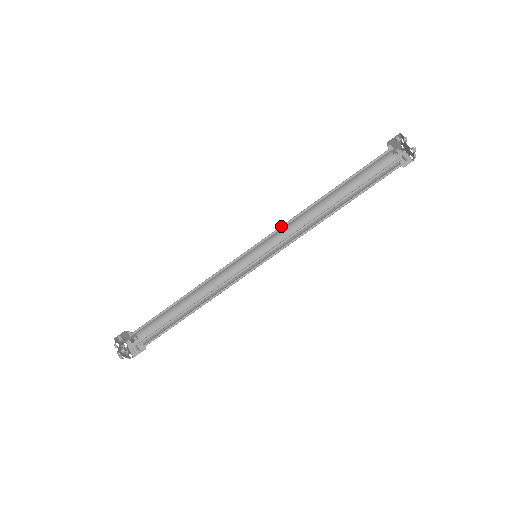
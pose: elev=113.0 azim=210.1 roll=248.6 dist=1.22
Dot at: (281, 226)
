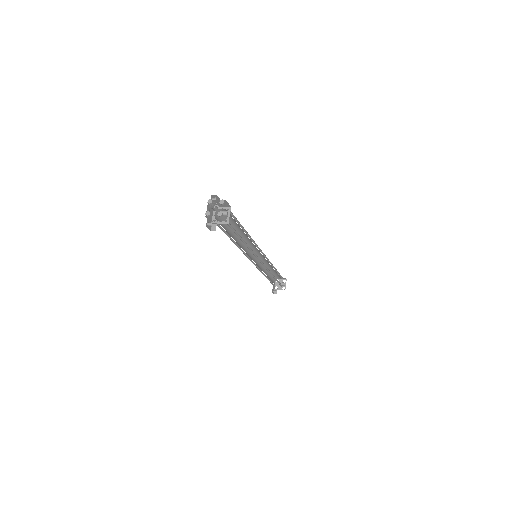
Dot at: occluded
